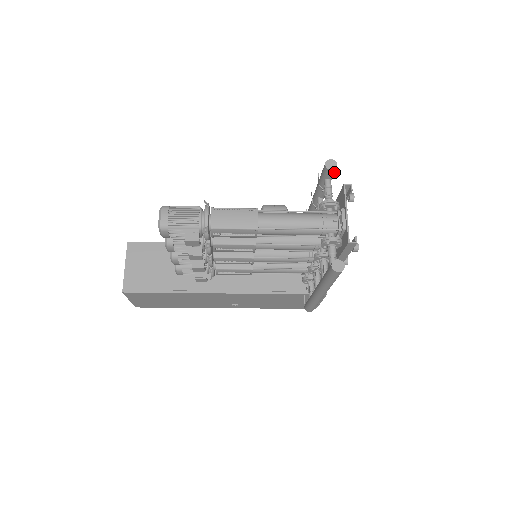
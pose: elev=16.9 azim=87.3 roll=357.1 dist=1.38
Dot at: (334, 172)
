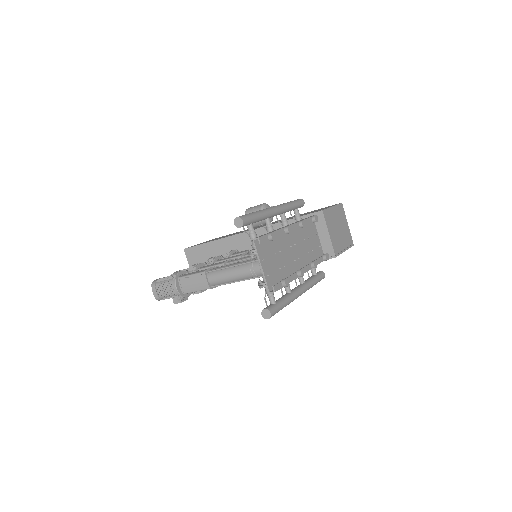
Dot at: (247, 223)
